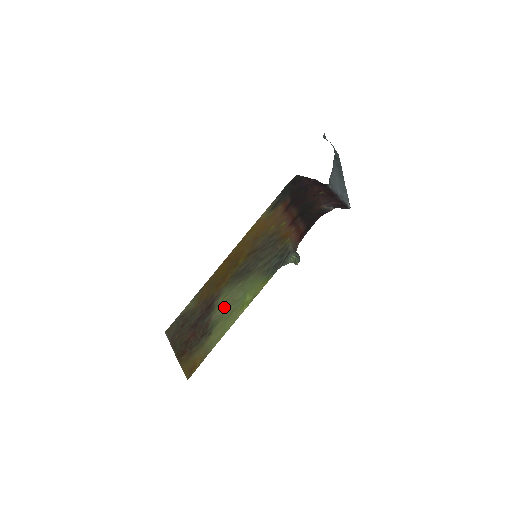
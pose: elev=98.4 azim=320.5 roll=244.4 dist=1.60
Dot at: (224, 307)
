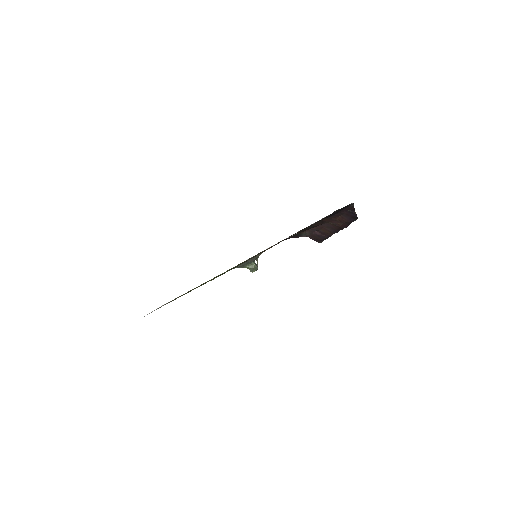
Dot at: (203, 283)
